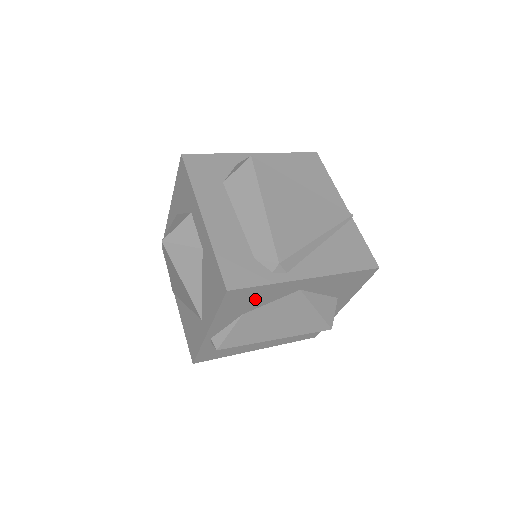
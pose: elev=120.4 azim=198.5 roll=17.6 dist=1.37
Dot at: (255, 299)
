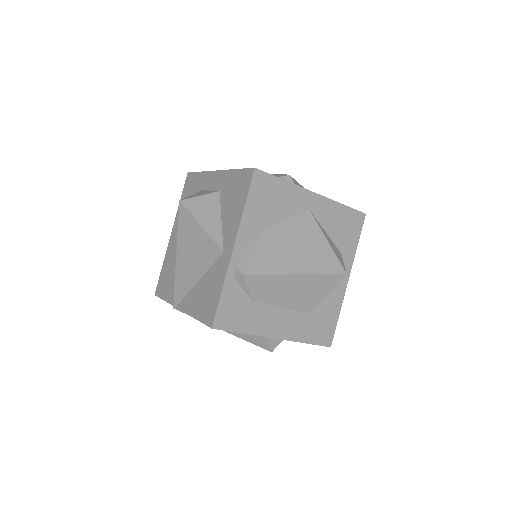
Dot at: (275, 202)
